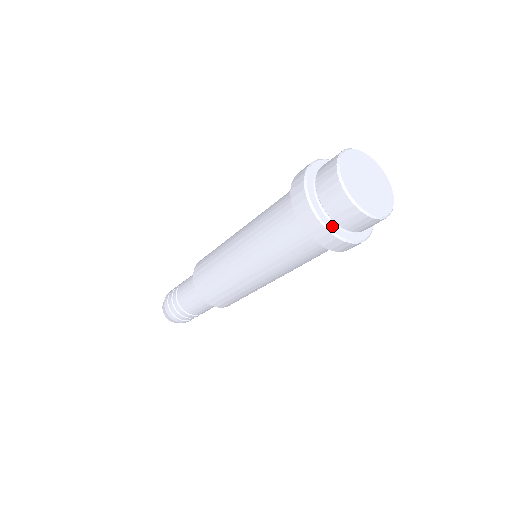
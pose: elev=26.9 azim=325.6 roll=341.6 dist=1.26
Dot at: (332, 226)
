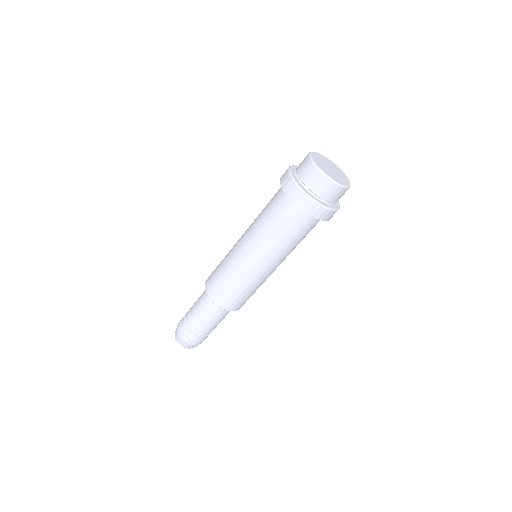
Dot at: (302, 187)
